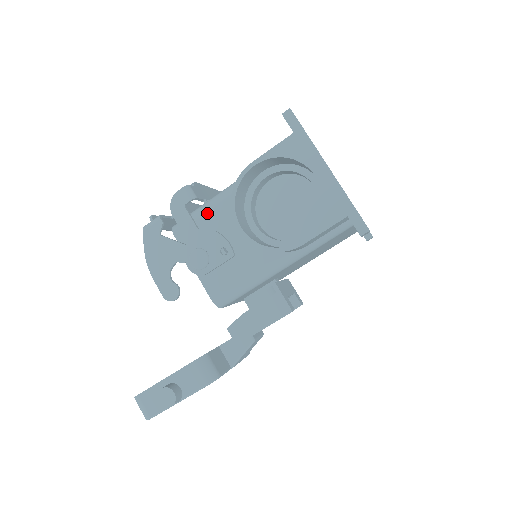
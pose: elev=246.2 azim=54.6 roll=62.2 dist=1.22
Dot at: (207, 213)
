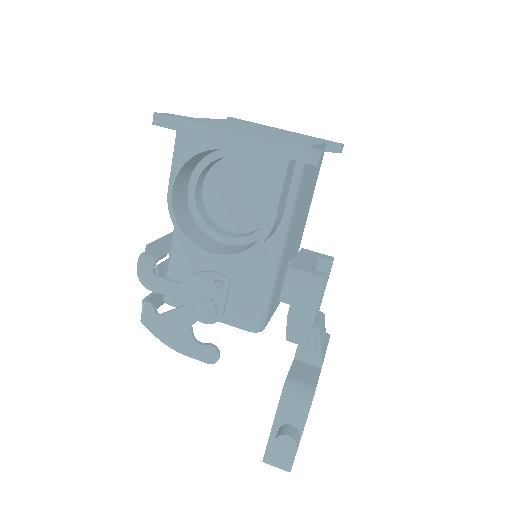
Dot at: (177, 263)
